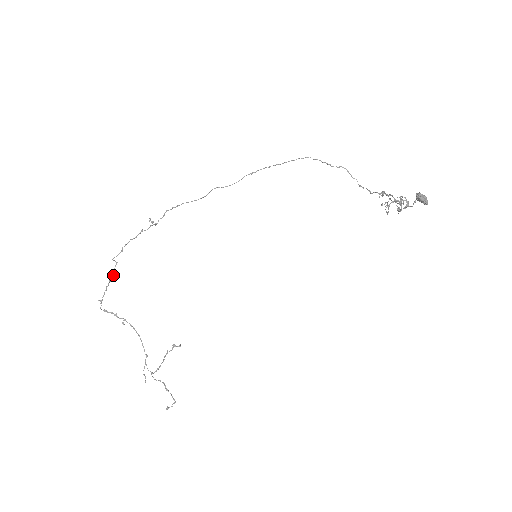
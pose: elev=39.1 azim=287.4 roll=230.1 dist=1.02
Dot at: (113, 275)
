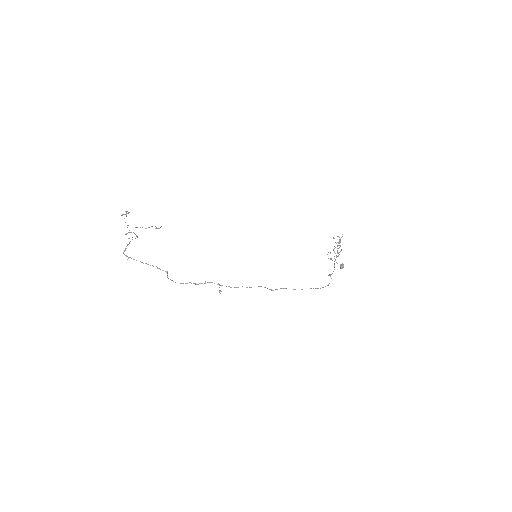
Dot at: occluded
